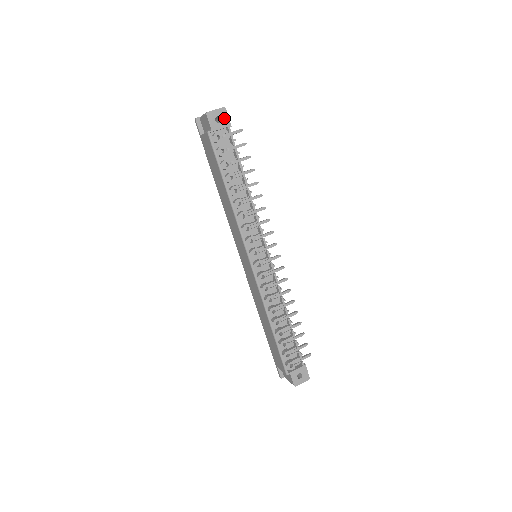
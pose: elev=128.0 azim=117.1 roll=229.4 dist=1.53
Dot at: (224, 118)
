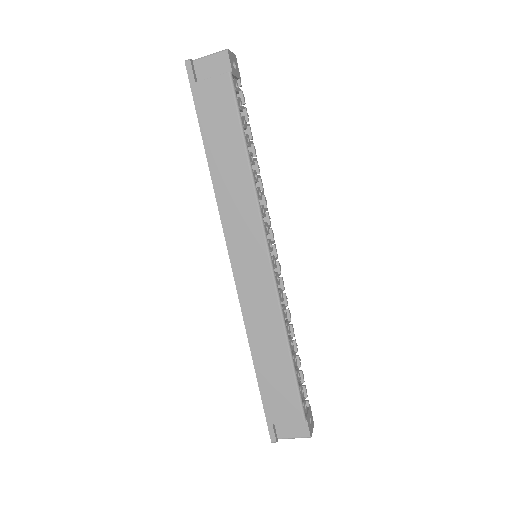
Dot at: (236, 67)
